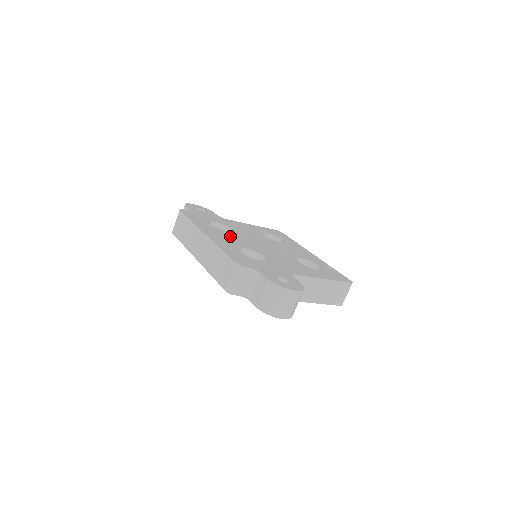
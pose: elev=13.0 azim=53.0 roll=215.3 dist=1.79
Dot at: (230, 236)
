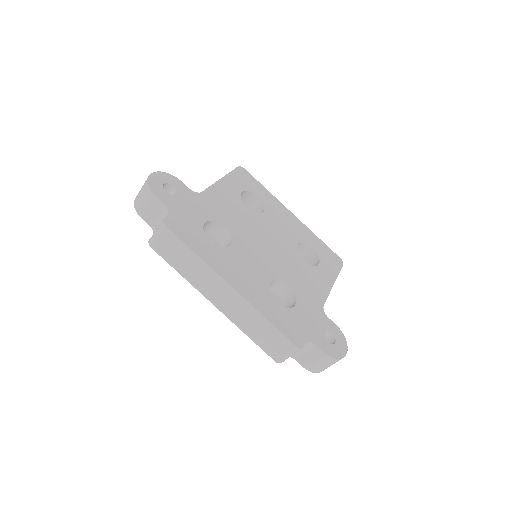
Dot at: (243, 259)
